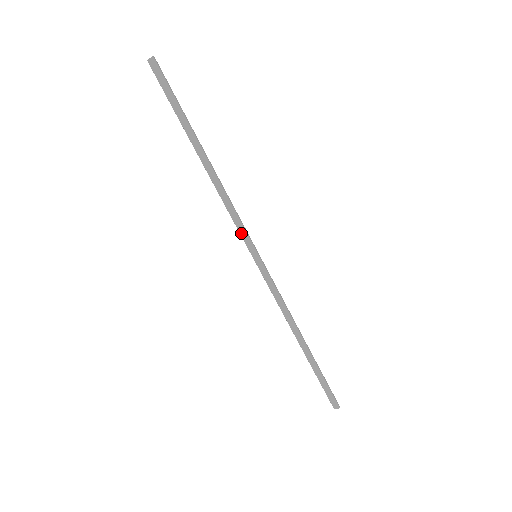
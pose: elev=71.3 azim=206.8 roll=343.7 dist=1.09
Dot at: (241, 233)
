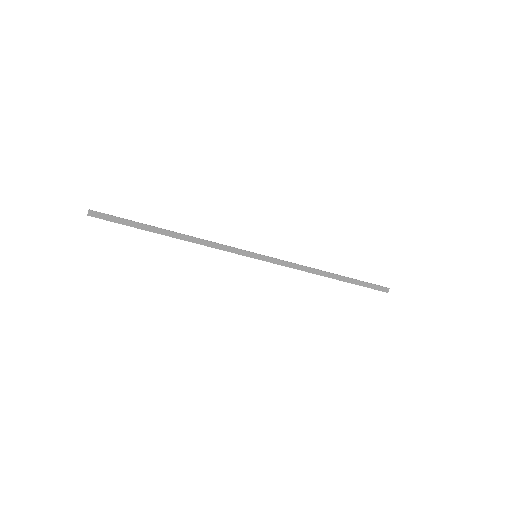
Dot at: (235, 252)
